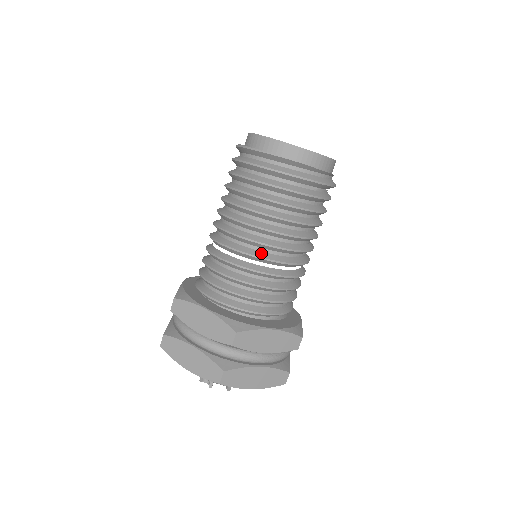
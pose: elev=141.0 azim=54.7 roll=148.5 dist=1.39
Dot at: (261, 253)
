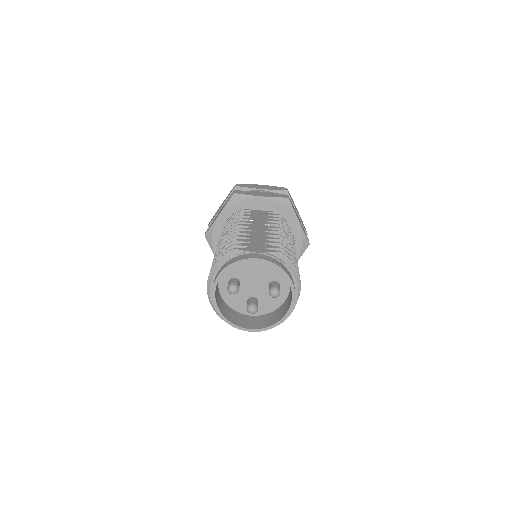
Dot at: occluded
